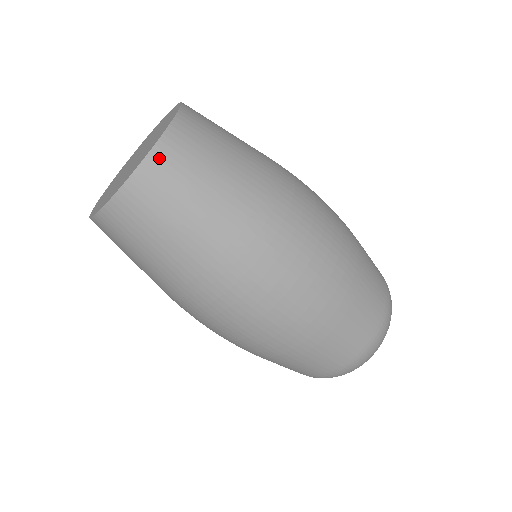
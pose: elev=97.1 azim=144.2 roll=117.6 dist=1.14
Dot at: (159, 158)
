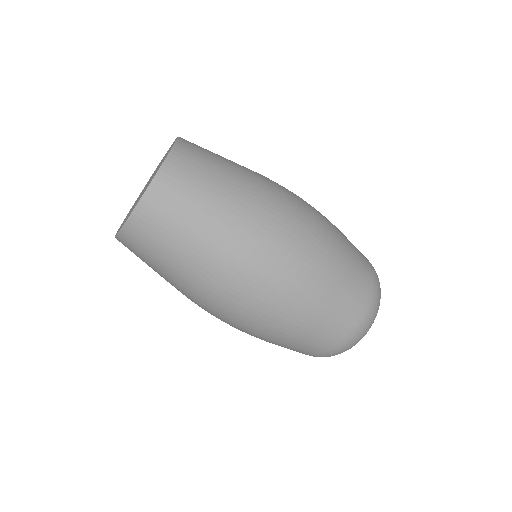
Dot at: (154, 194)
